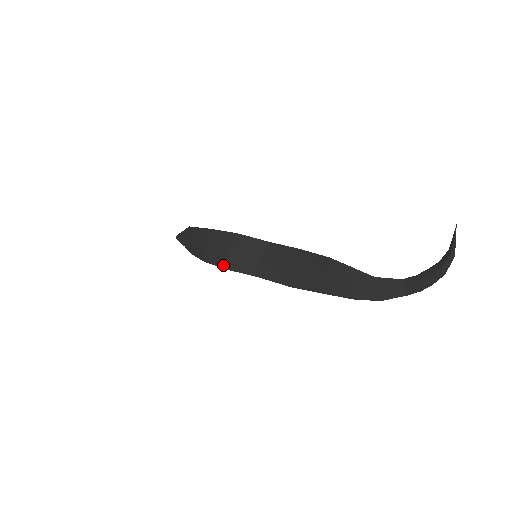
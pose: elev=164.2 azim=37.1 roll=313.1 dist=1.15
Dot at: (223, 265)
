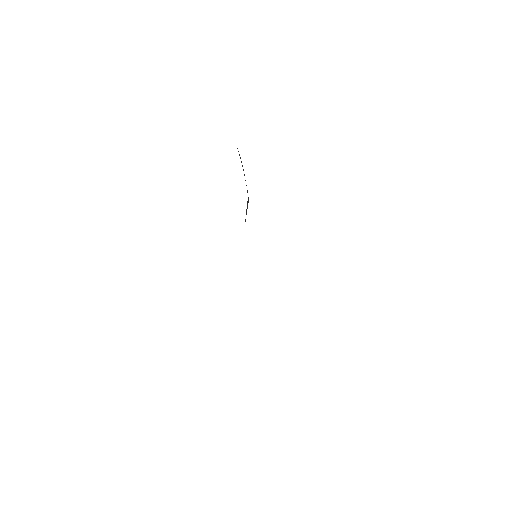
Dot at: occluded
